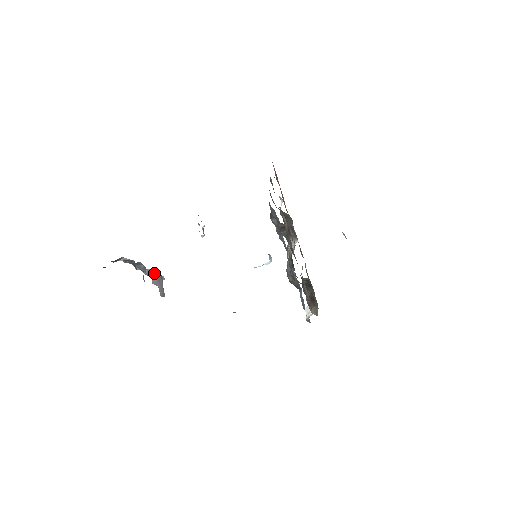
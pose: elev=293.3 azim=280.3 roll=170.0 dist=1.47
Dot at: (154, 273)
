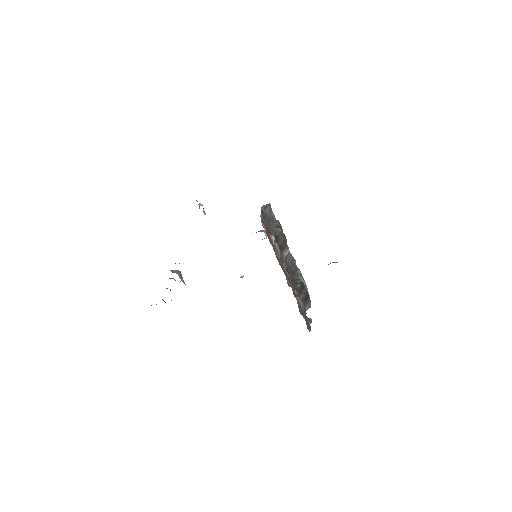
Dot at: occluded
